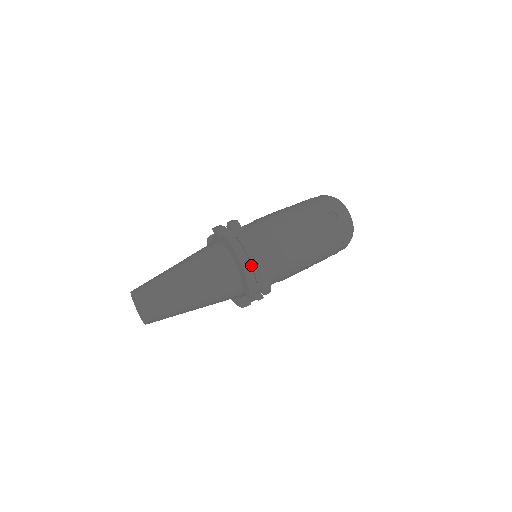
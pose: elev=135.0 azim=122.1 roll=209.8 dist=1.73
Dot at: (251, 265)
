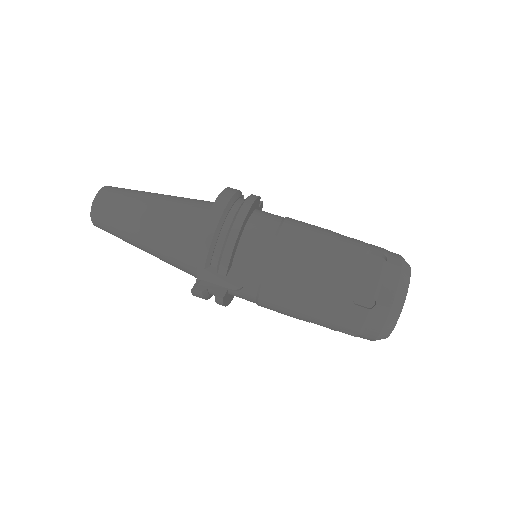
Dot at: (224, 212)
